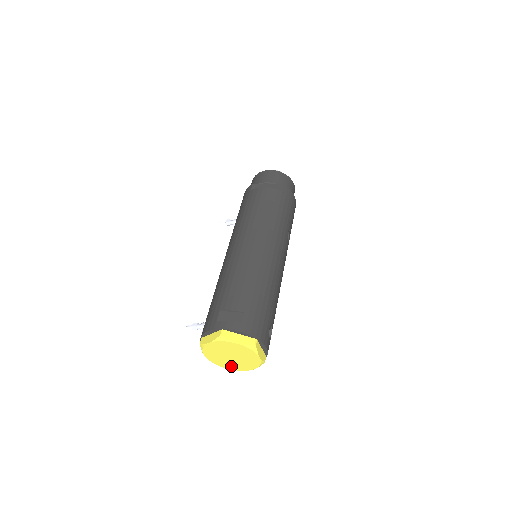
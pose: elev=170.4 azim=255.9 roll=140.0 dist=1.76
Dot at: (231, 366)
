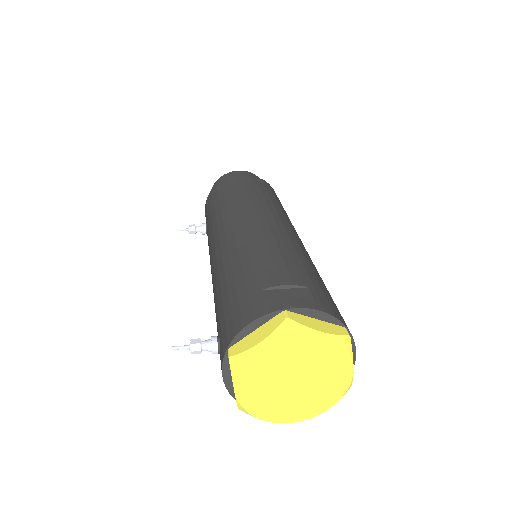
Dot at: (282, 412)
